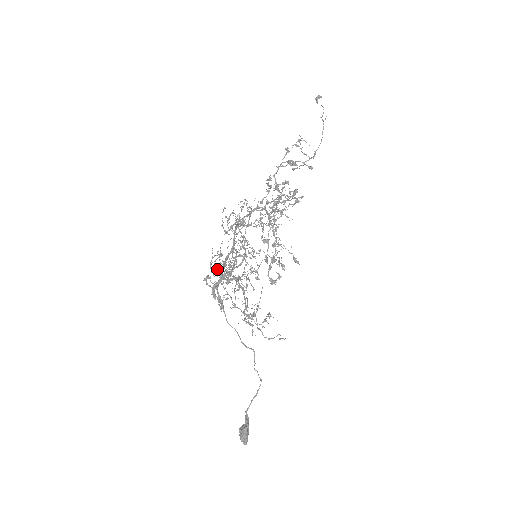
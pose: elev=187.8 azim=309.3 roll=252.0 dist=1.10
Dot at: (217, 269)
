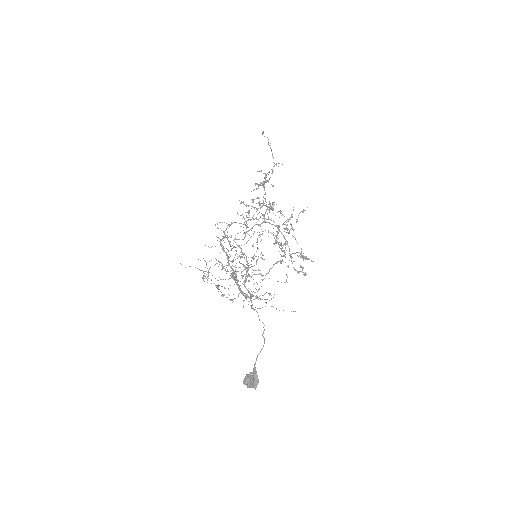
Dot at: occluded
